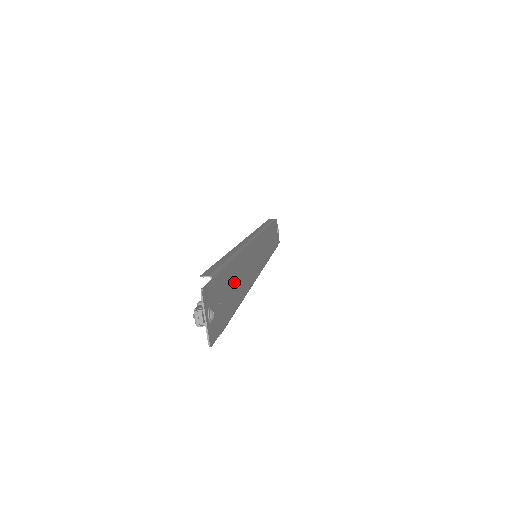
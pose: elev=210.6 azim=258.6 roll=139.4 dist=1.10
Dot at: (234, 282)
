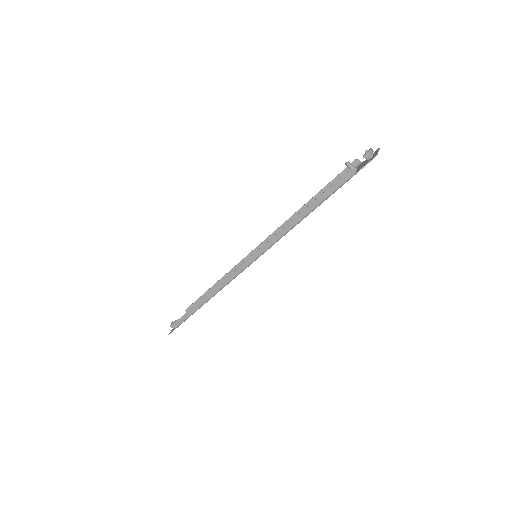
Dot at: occluded
